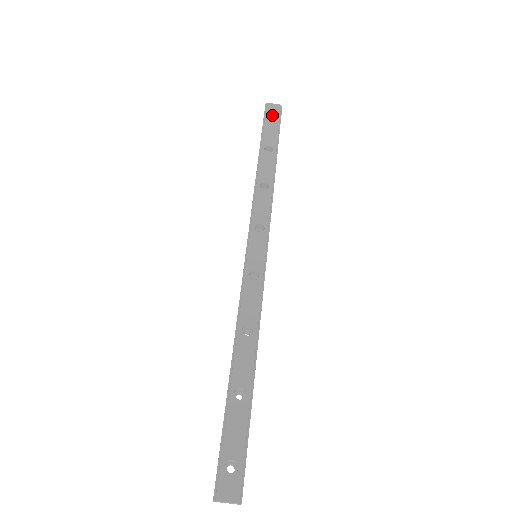
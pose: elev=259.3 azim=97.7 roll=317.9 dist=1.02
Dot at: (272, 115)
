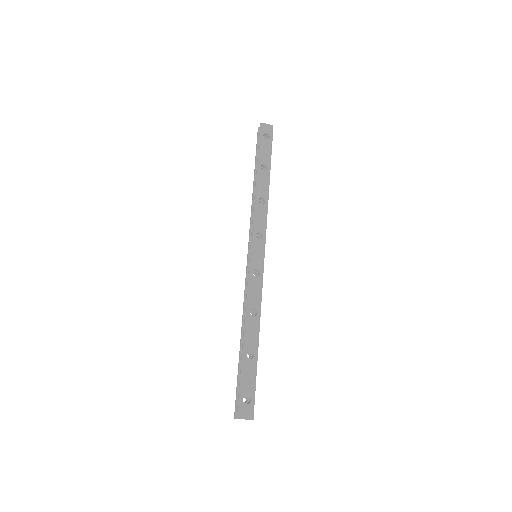
Dot at: (266, 134)
